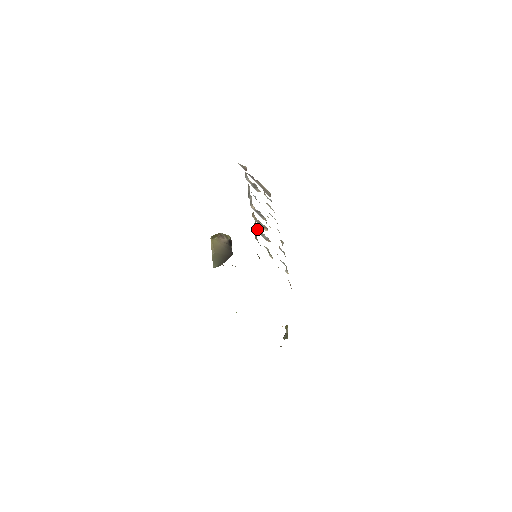
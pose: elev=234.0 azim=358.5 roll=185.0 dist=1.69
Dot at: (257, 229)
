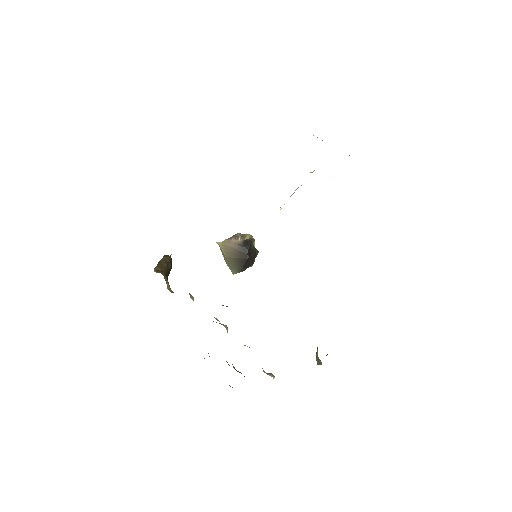
Dot at: occluded
